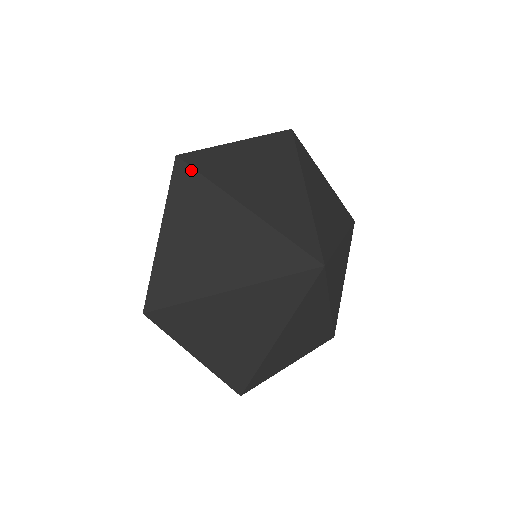
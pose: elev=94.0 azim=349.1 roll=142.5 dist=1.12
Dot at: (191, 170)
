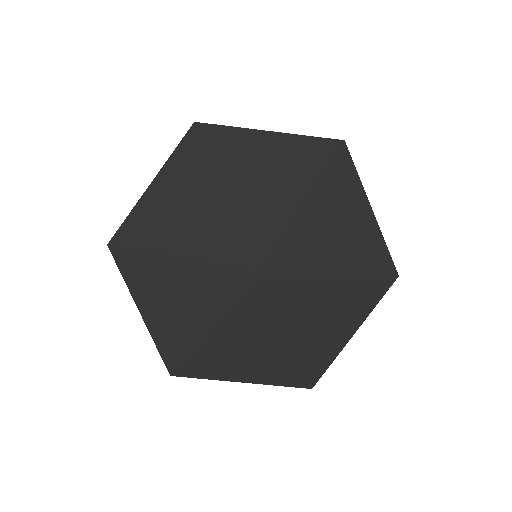
Dot at: (199, 138)
